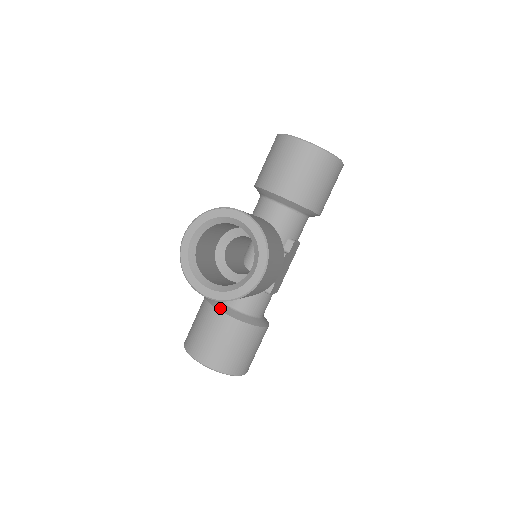
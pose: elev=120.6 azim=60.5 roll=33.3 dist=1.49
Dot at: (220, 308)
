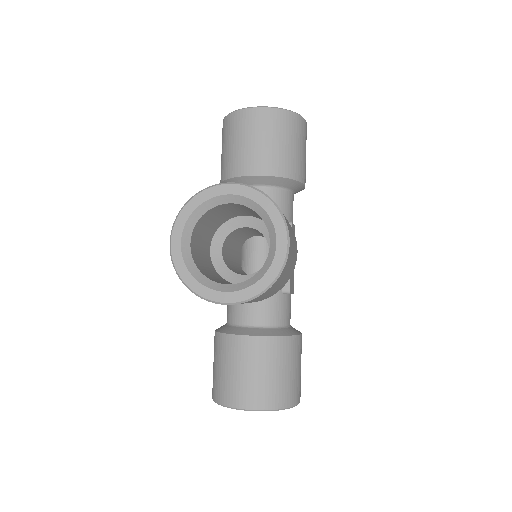
Dot at: (240, 332)
